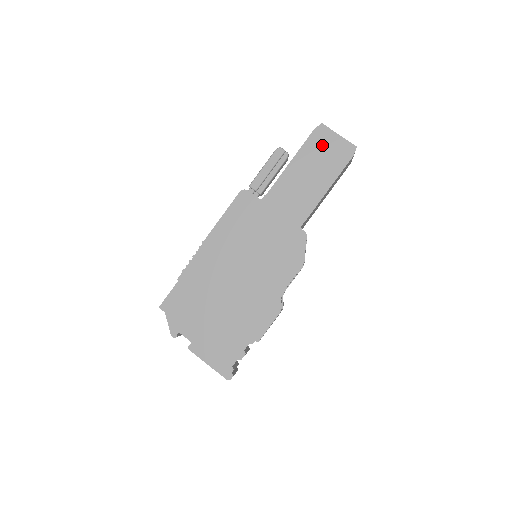
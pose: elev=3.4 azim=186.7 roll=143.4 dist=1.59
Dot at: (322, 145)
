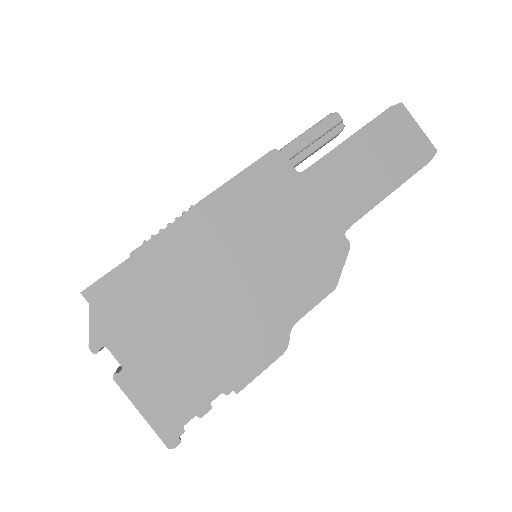
Dot at: (396, 131)
